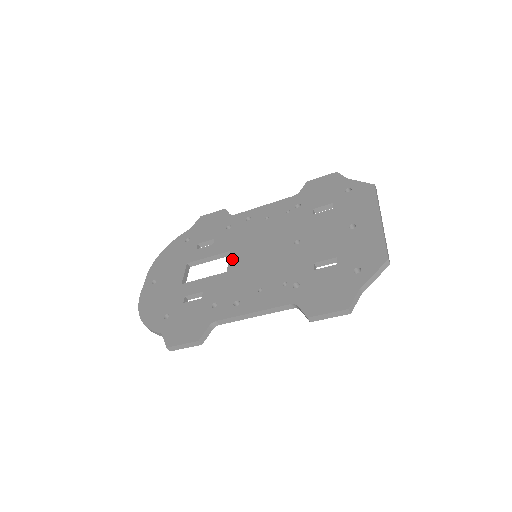
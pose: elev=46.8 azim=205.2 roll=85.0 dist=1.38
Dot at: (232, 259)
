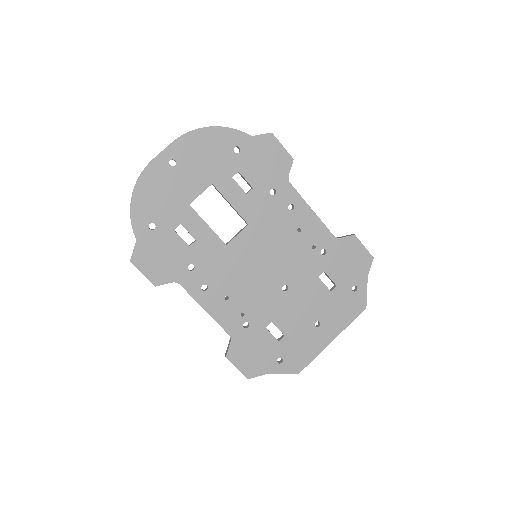
Dot at: (241, 237)
